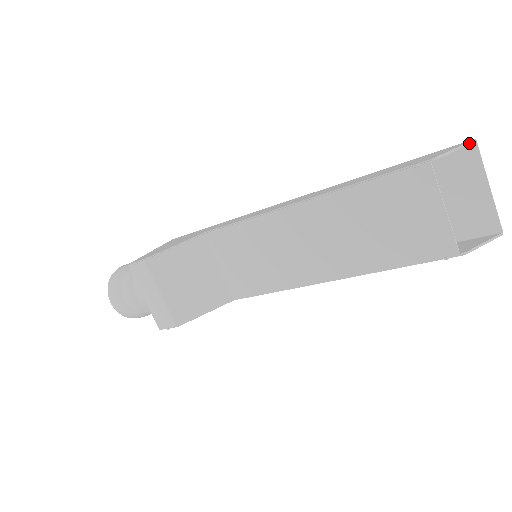
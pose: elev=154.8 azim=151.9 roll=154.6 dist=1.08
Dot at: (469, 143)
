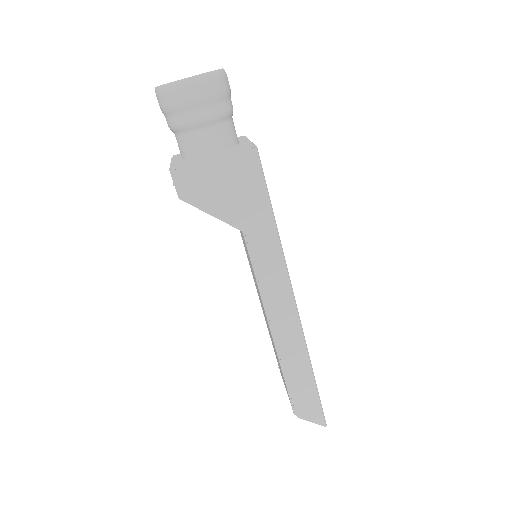
Dot at: (321, 425)
